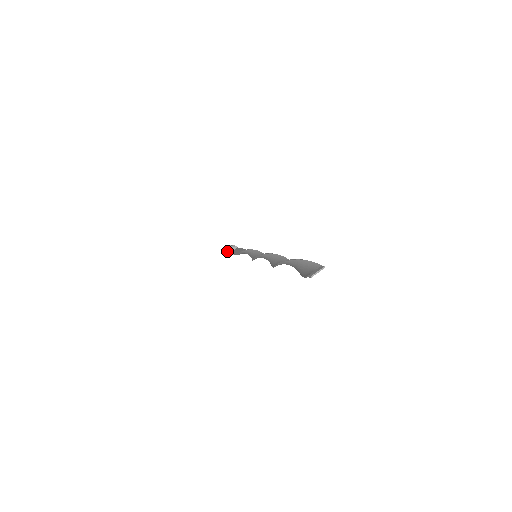
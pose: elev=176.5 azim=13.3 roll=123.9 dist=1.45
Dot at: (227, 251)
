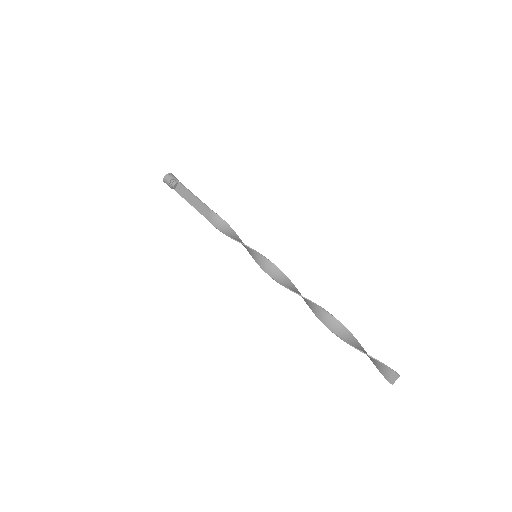
Dot at: occluded
